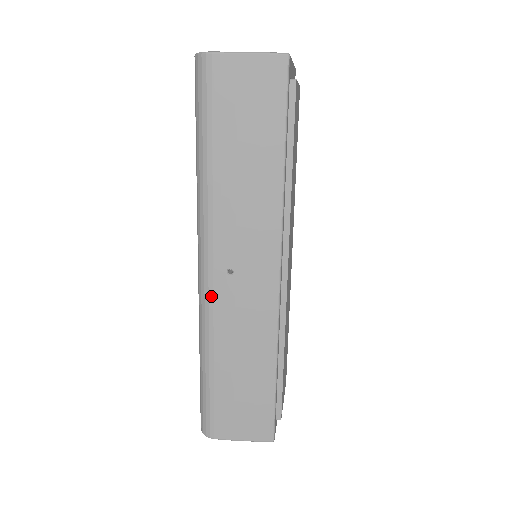
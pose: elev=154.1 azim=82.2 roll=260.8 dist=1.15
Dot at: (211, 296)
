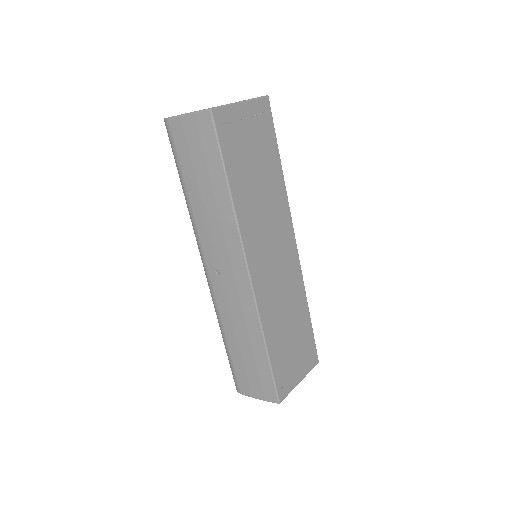
Dot at: (212, 290)
